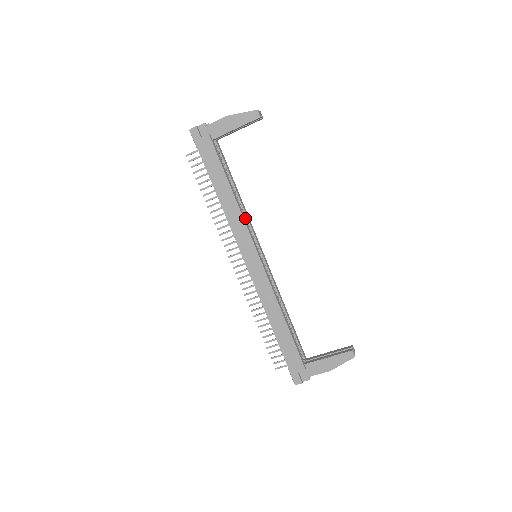
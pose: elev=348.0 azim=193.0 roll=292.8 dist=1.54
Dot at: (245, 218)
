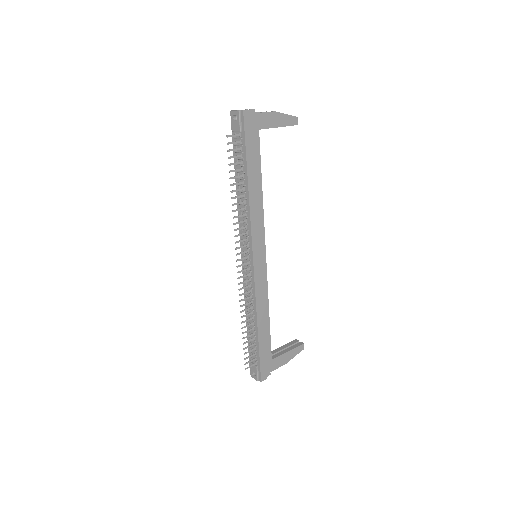
Dot at: occluded
